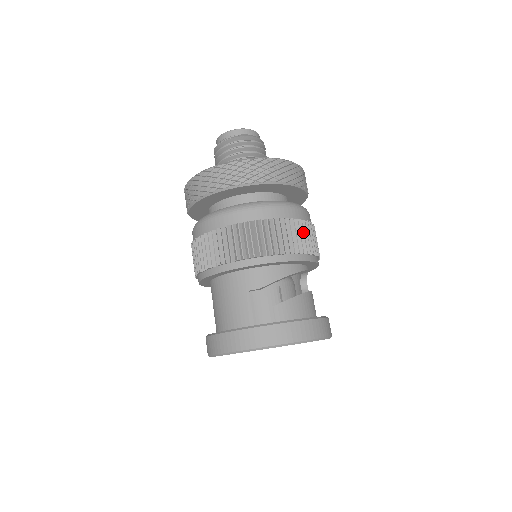
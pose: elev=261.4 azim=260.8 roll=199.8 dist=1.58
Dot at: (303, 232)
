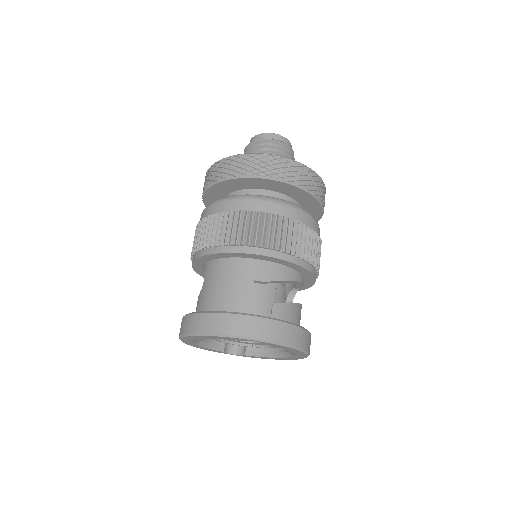
Dot at: (317, 246)
